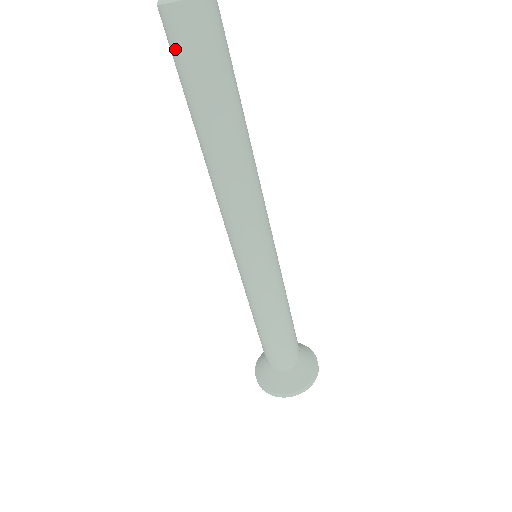
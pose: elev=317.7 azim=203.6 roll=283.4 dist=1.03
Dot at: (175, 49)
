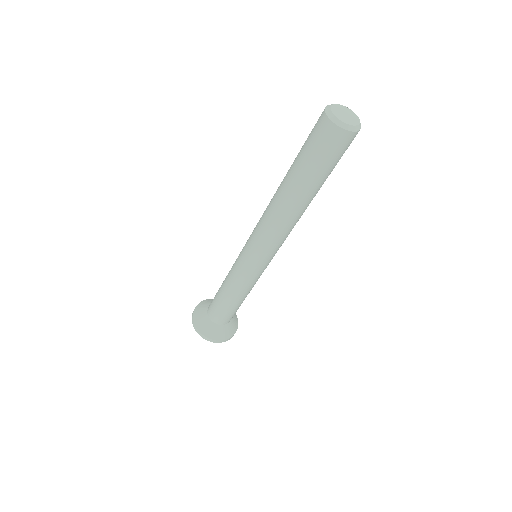
Dot at: (314, 139)
